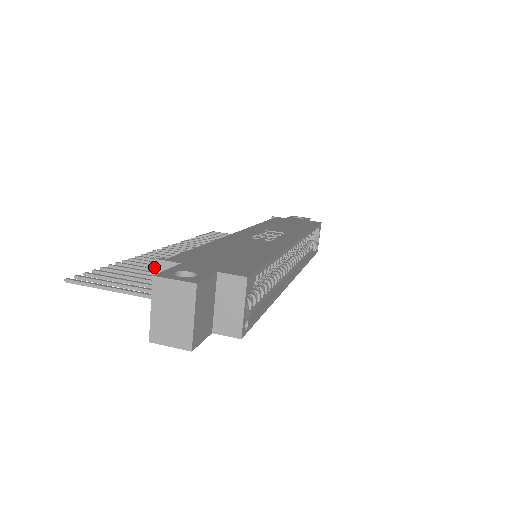
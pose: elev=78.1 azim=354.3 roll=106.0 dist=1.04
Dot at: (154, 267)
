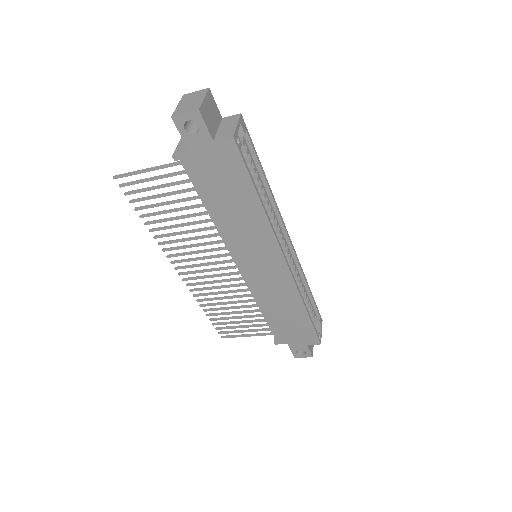
Dot at: (173, 226)
